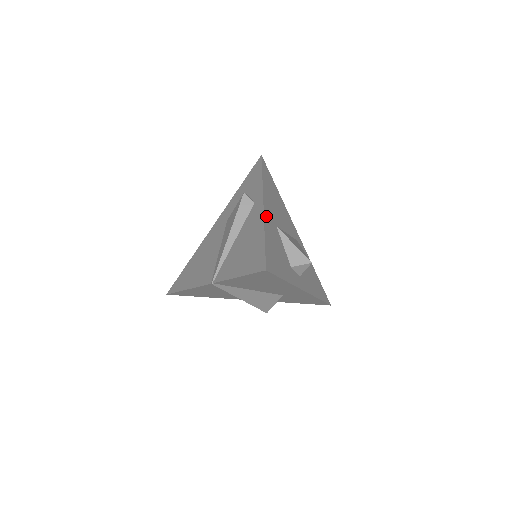
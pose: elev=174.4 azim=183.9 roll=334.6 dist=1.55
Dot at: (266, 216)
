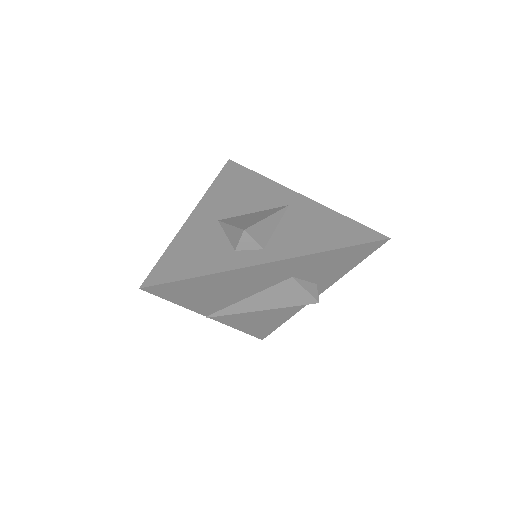
Dot at: (190, 224)
